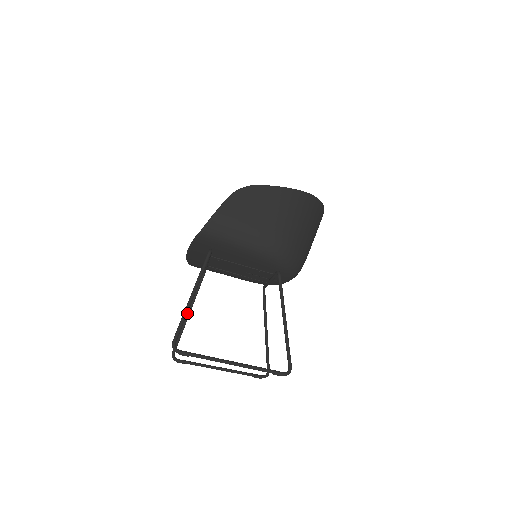
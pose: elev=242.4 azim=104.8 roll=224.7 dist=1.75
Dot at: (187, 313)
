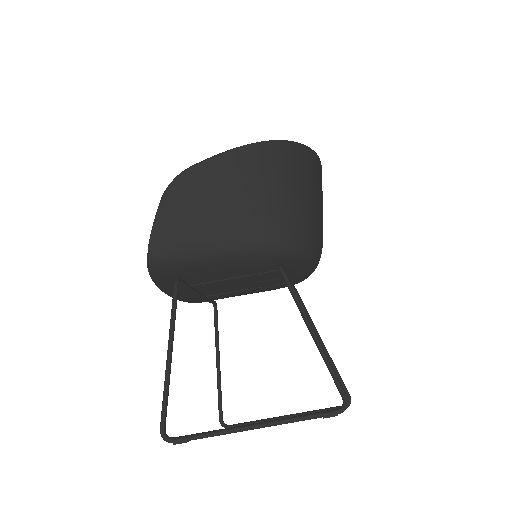
Dot at: (216, 363)
